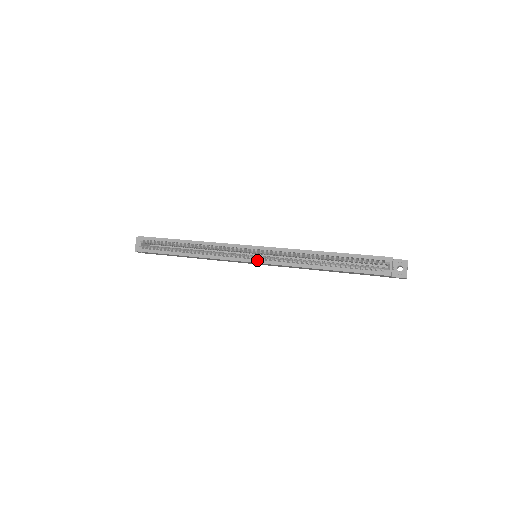
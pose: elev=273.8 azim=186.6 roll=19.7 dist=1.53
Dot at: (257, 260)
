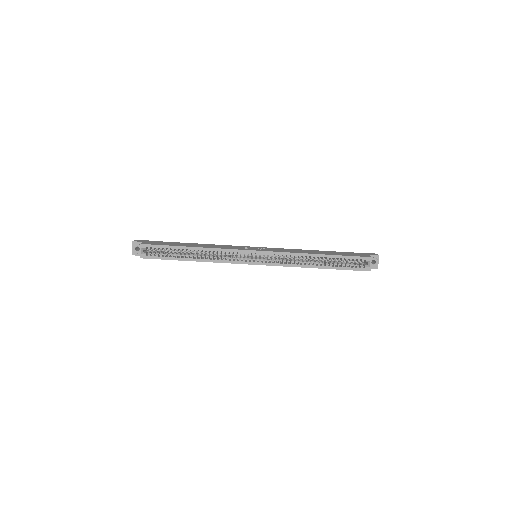
Dot at: (262, 263)
